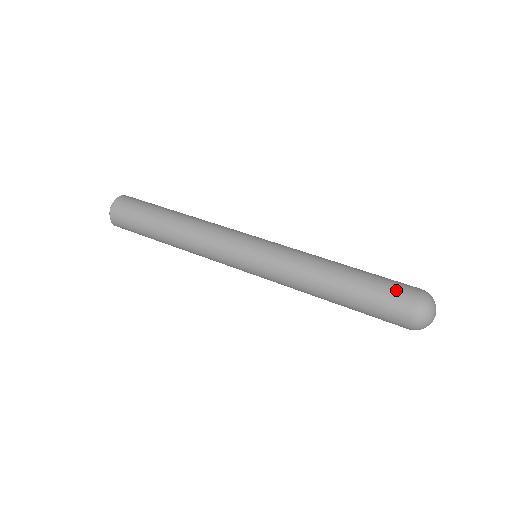
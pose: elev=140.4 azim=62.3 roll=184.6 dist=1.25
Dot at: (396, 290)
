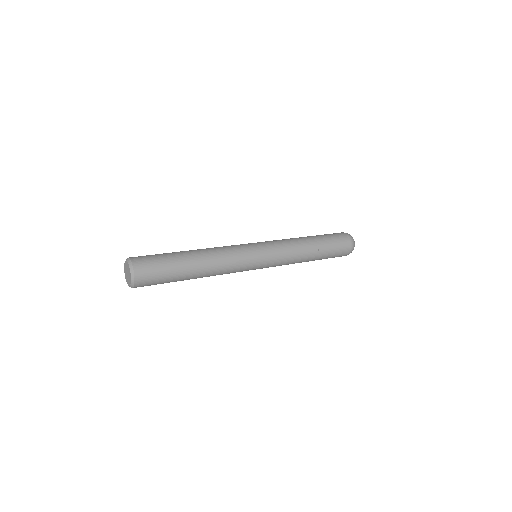
Dot at: (339, 238)
